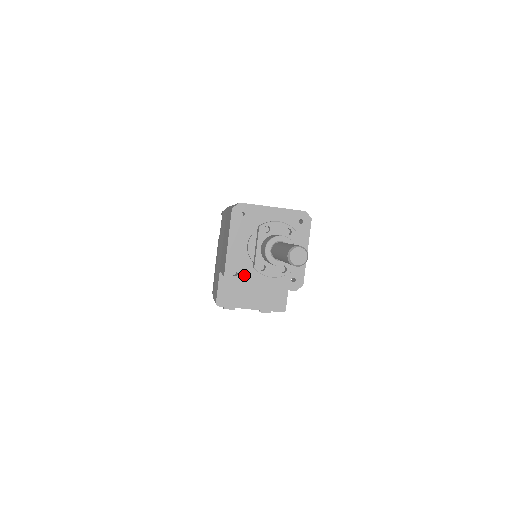
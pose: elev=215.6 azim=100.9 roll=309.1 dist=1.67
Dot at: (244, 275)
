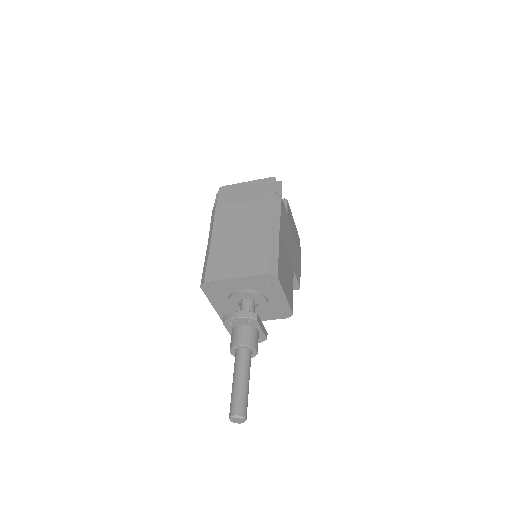
Dot at: occluded
